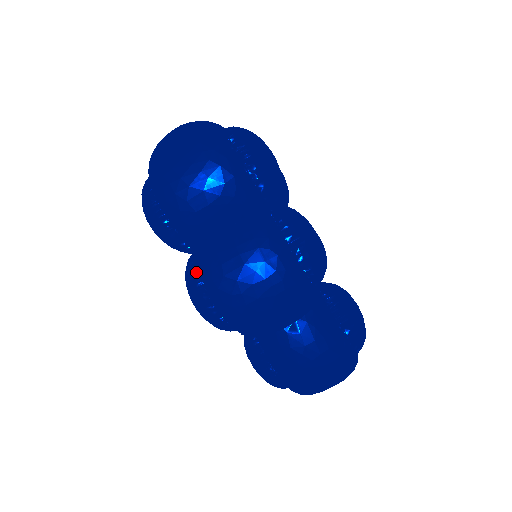
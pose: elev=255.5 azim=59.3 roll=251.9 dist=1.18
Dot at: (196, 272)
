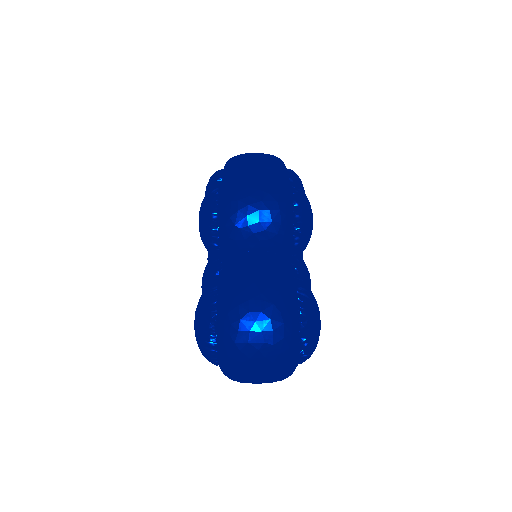
Dot at: occluded
